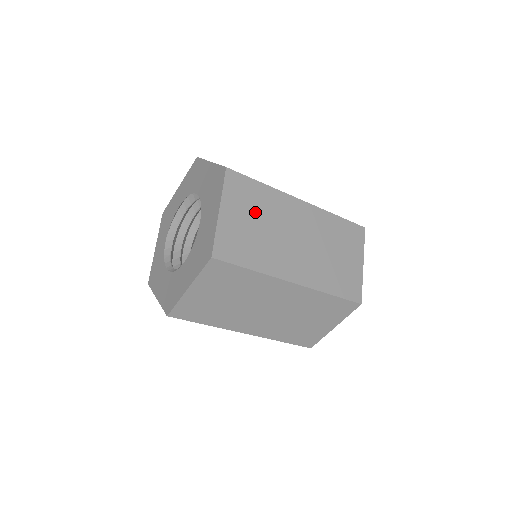
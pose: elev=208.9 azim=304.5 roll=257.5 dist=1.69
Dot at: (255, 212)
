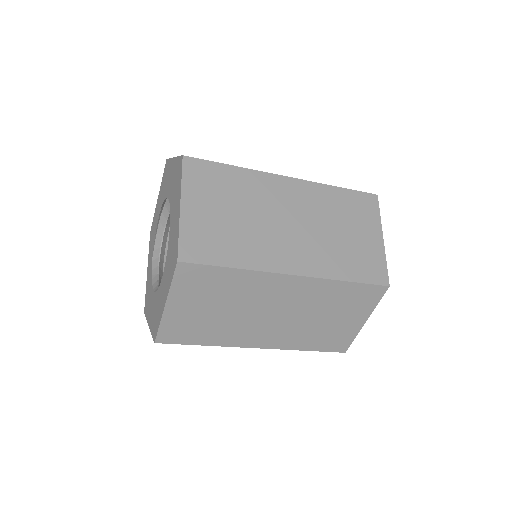
Dot at: (228, 200)
